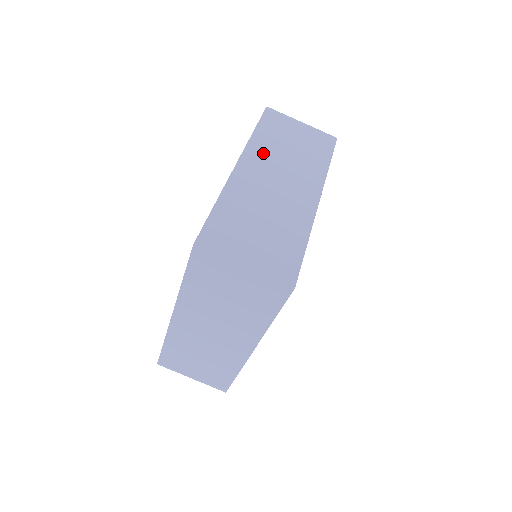
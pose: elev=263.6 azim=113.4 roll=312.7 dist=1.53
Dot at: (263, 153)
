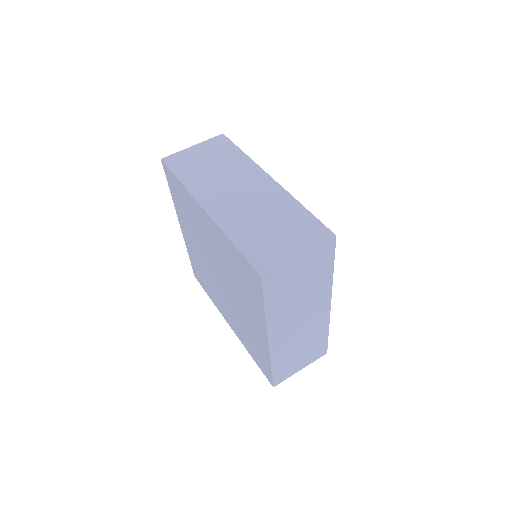
Dot at: (205, 187)
